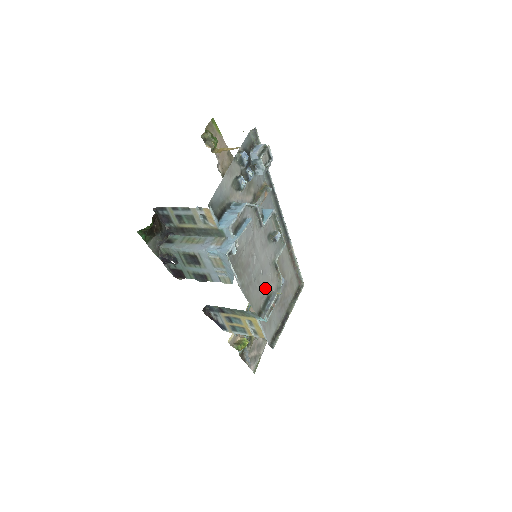
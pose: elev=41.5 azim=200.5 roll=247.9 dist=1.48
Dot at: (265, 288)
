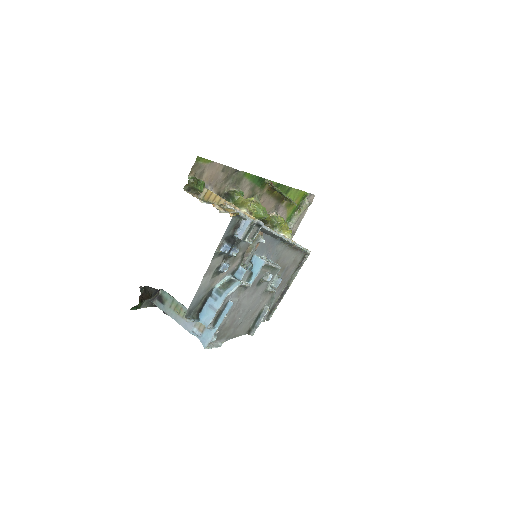
Dot at: (255, 312)
